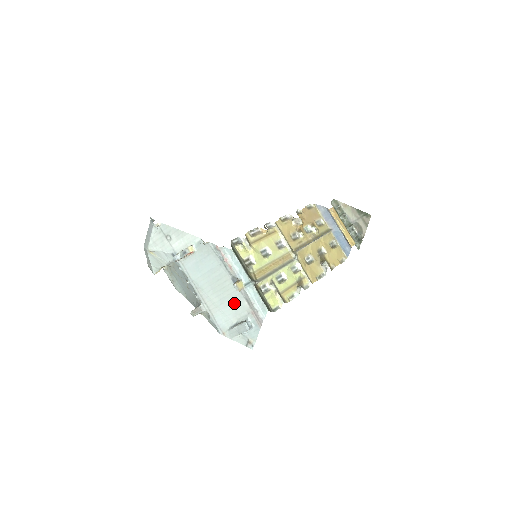
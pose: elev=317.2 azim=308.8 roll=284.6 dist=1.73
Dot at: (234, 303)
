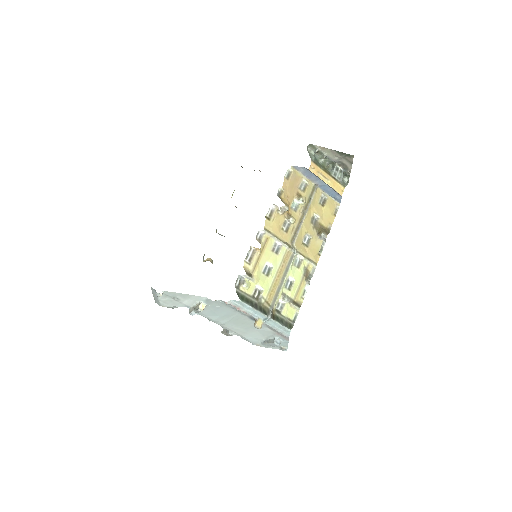
Dot at: (258, 330)
